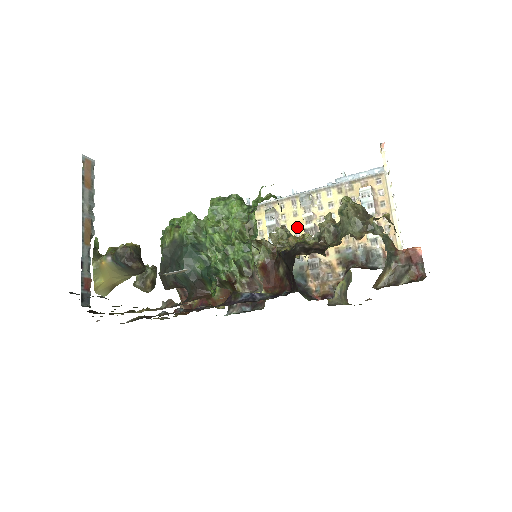
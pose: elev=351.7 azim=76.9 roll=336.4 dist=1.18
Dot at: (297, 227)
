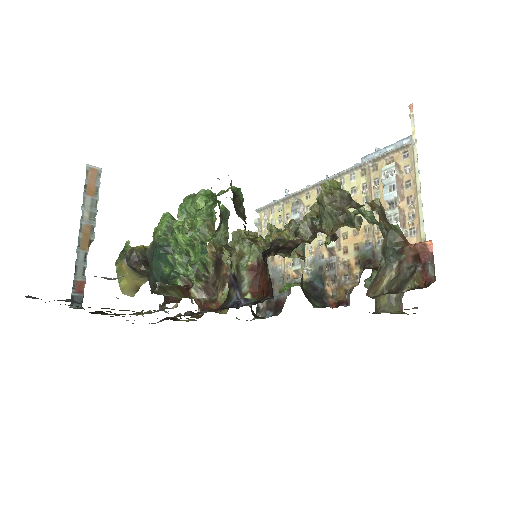
Dot at: occluded
